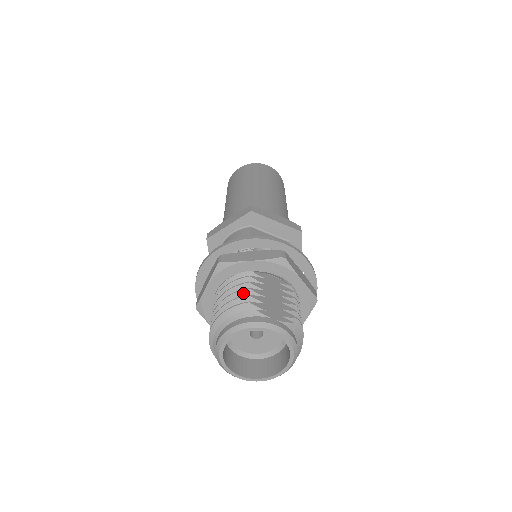
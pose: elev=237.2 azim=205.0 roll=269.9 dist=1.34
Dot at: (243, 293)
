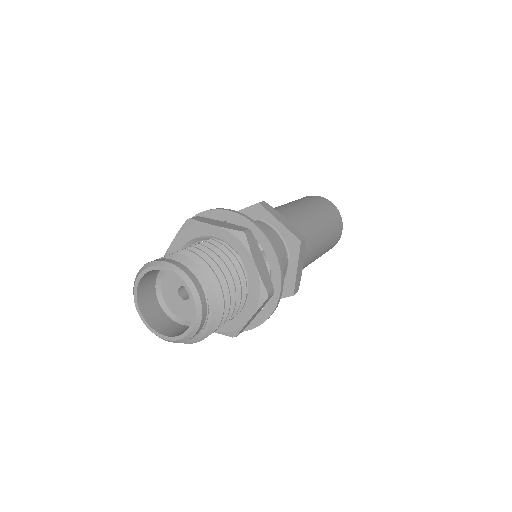
Dot at: occluded
